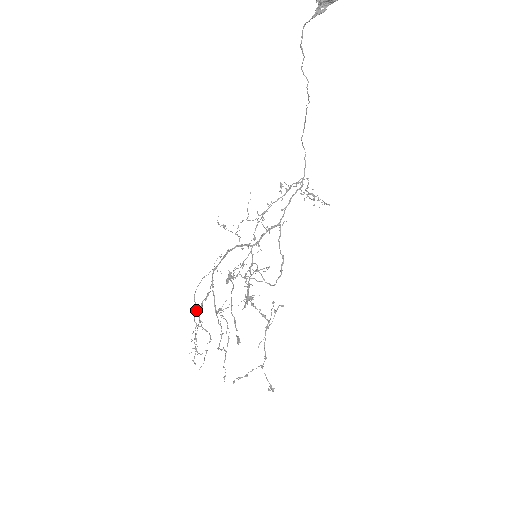
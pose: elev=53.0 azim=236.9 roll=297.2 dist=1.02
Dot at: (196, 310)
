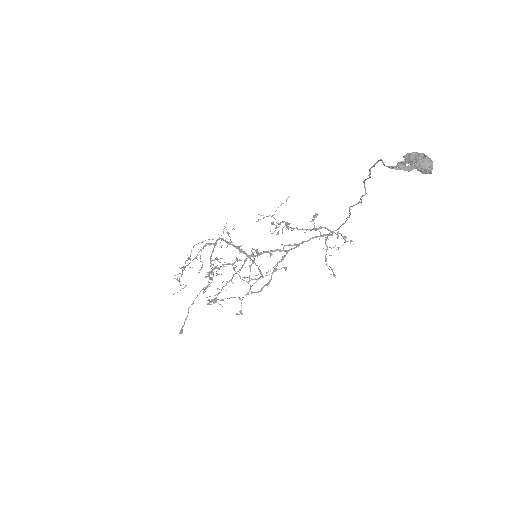
Dot at: (189, 257)
